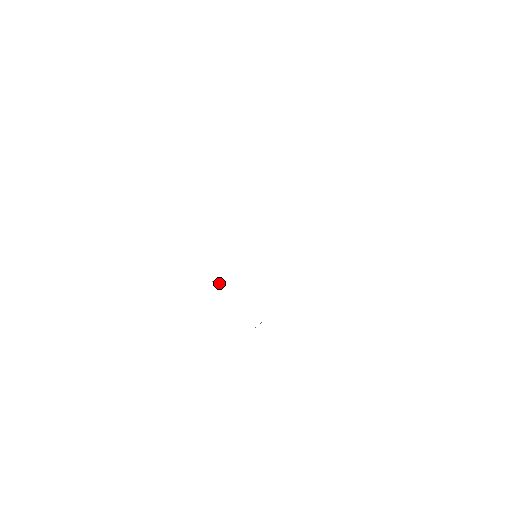
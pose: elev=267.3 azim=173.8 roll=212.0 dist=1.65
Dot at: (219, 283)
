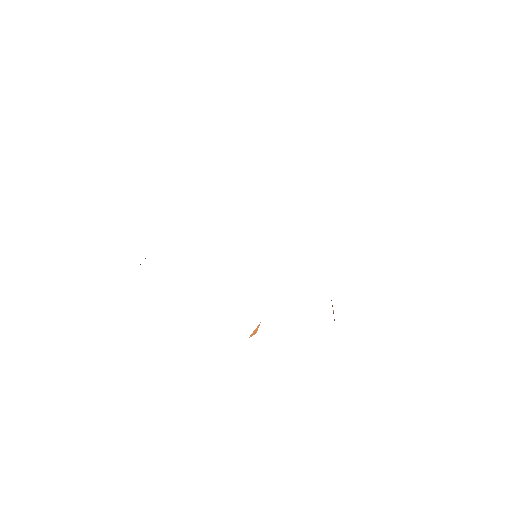
Dot at: (256, 329)
